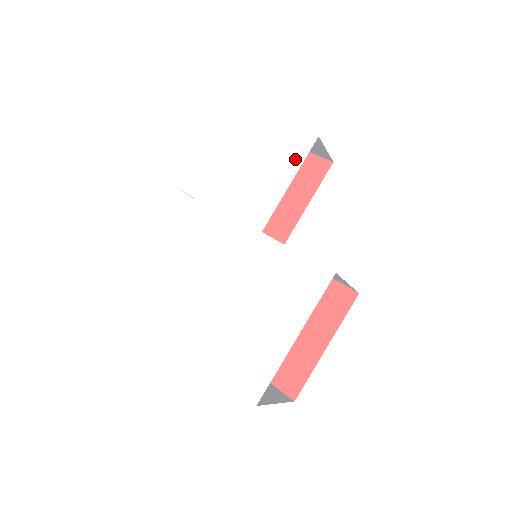
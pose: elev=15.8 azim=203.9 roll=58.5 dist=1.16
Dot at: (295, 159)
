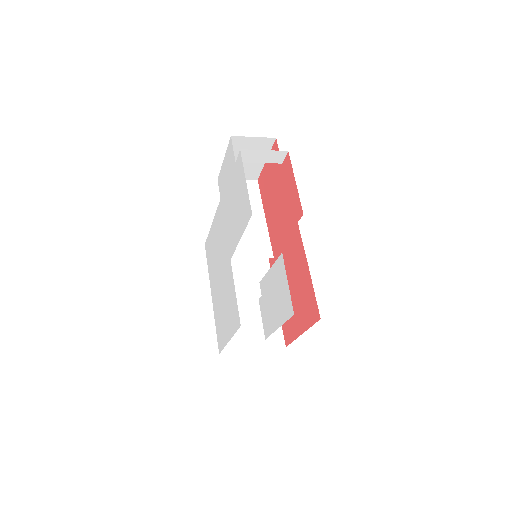
Dot at: (244, 221)
